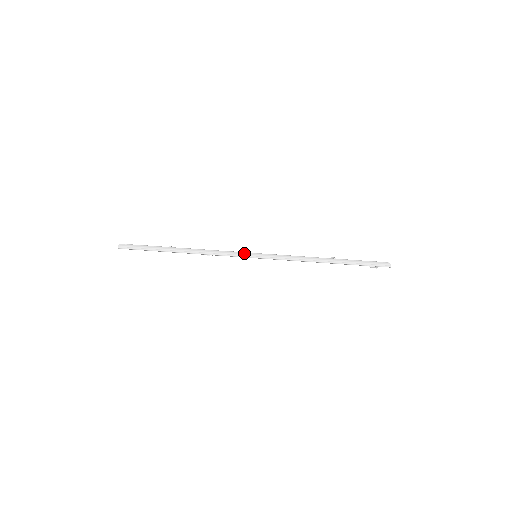
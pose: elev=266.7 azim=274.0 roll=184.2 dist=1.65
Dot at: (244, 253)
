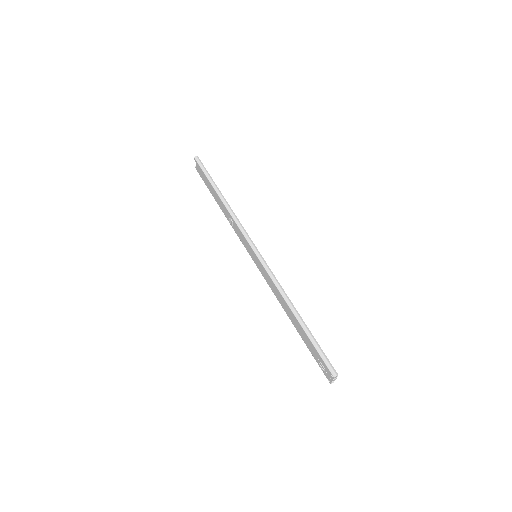
Dot at: (252, 241)
